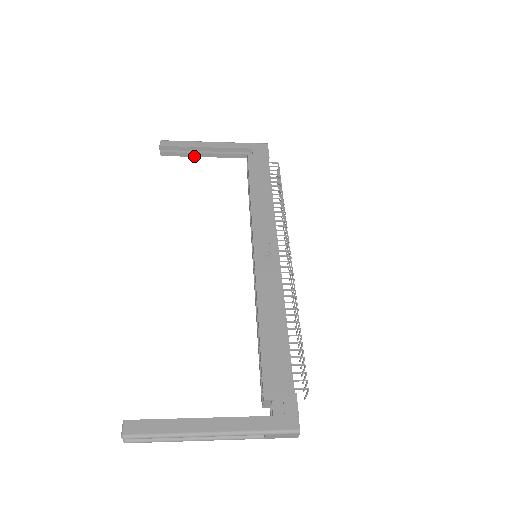
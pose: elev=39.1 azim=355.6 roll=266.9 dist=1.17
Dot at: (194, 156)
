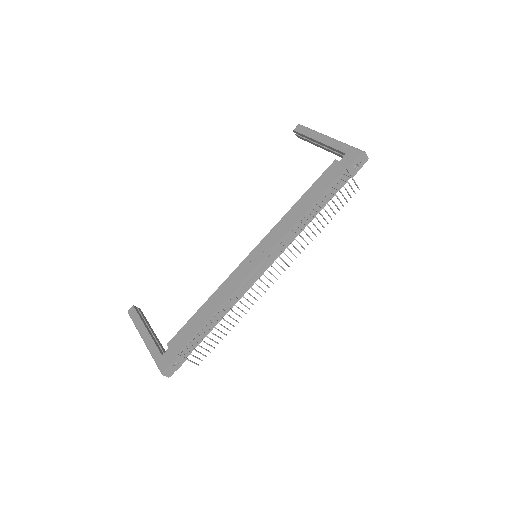
Dot at: (315, 145)
